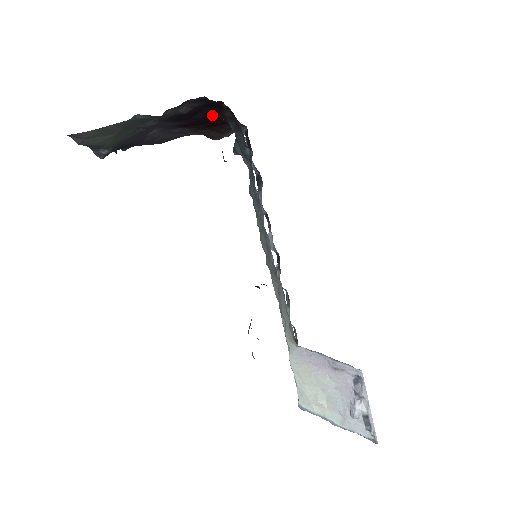
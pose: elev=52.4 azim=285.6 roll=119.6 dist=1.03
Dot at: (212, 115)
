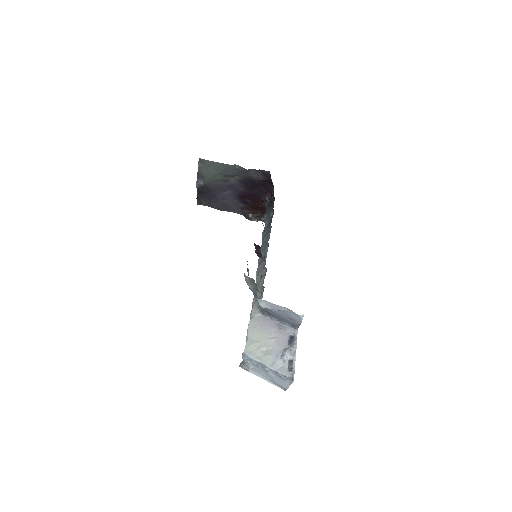
Dot at: (261, 195)
